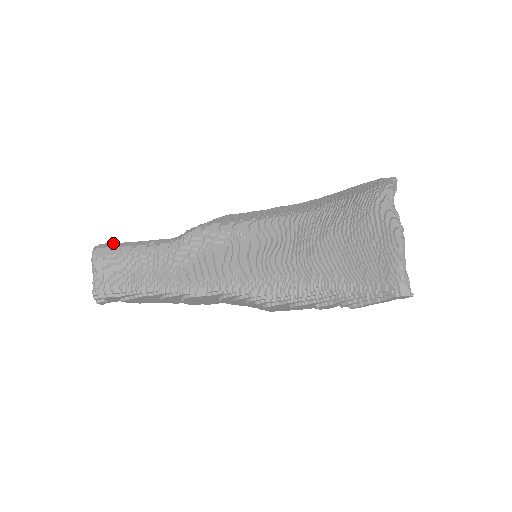
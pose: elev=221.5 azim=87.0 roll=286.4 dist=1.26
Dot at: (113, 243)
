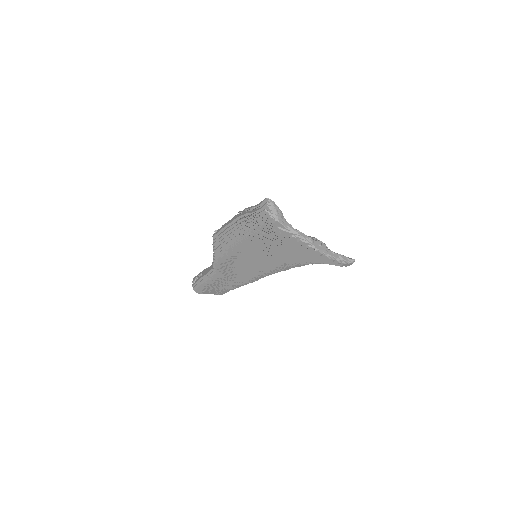
Dot at: (195, 283)
